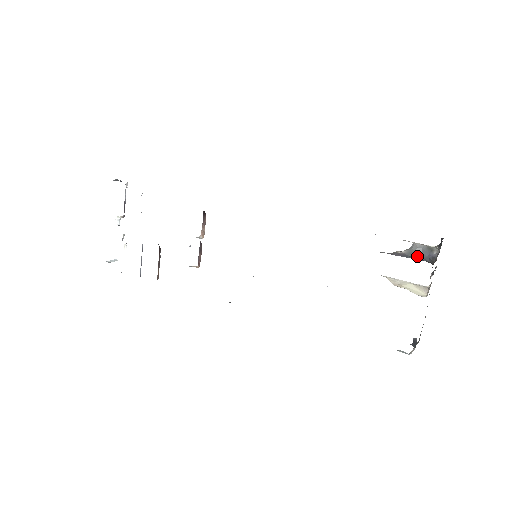
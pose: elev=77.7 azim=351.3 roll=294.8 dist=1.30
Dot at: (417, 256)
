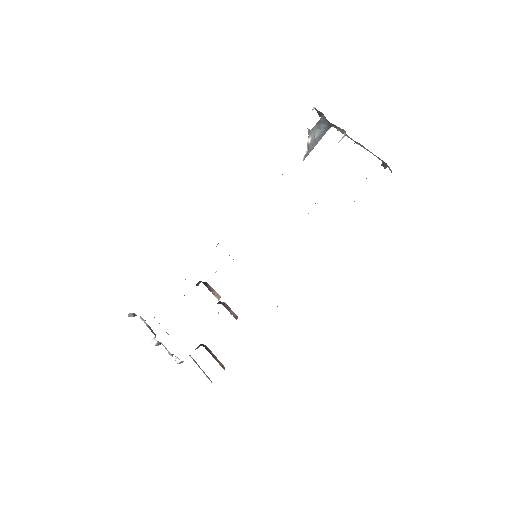
Dot at: (319, 133)
